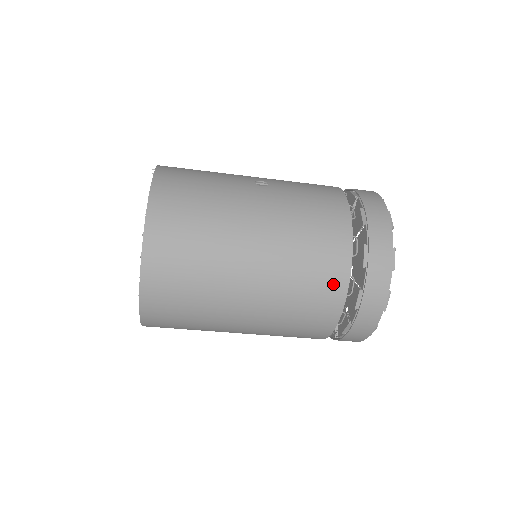
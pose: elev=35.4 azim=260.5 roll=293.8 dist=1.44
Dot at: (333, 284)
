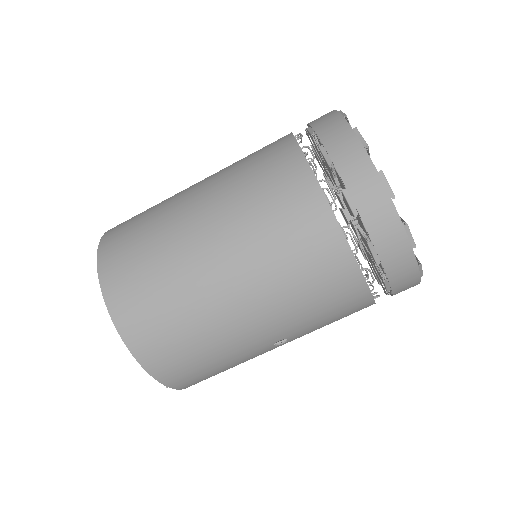
Dot at: (284, 159)
